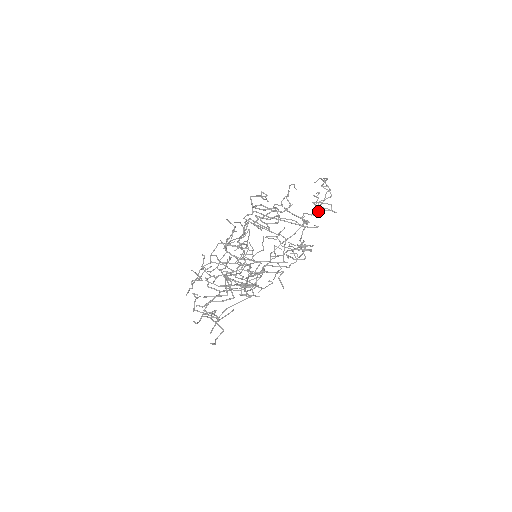
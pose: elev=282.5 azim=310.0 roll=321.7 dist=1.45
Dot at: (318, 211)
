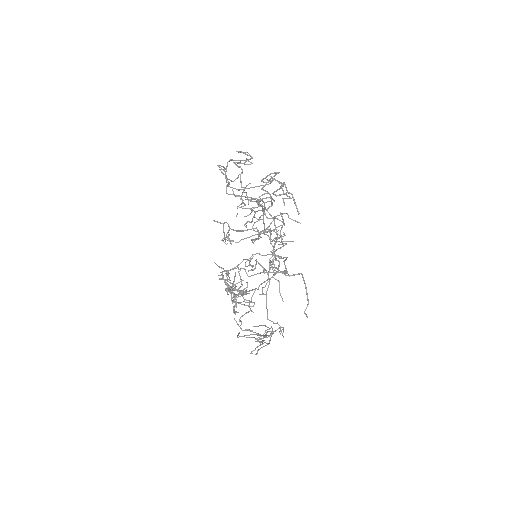
Dot at: (259, 218)
